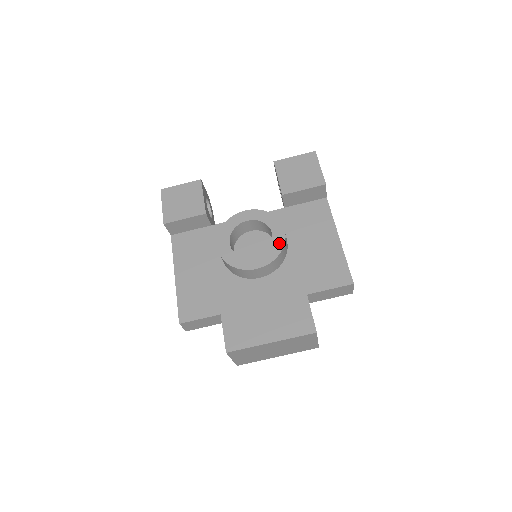
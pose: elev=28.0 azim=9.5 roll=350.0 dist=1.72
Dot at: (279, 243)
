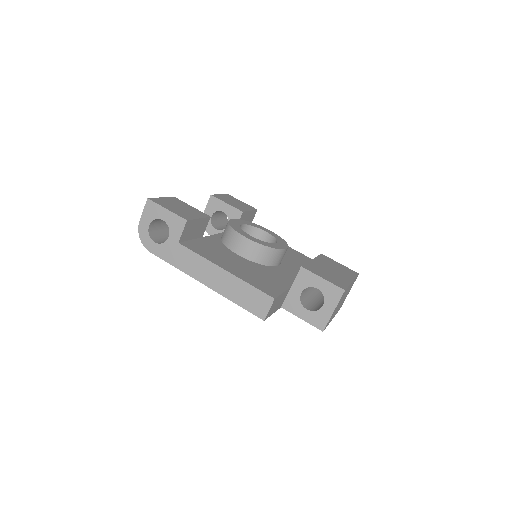
Dot at: (277, 236)
